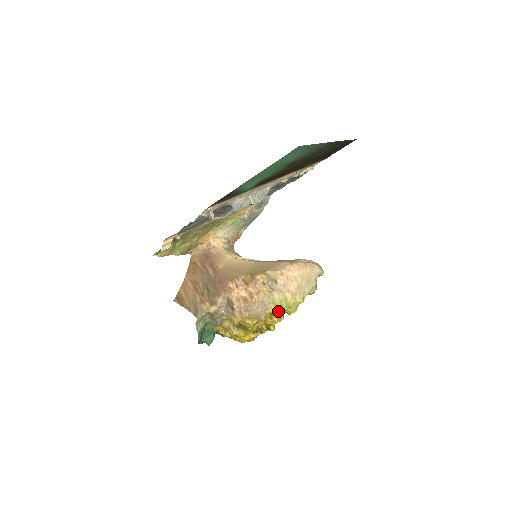
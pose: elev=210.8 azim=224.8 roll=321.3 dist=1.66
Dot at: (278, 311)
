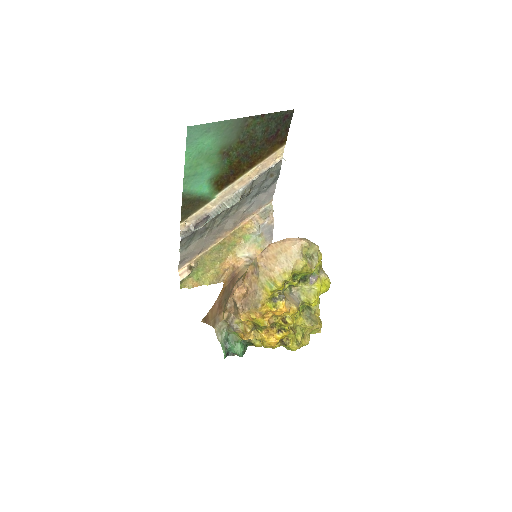
Dot at: (280, 298)
